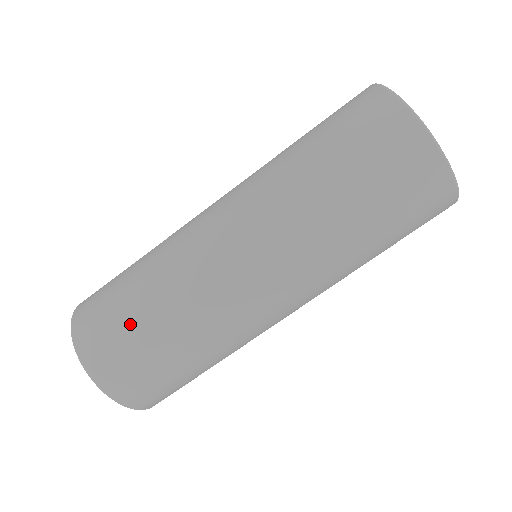
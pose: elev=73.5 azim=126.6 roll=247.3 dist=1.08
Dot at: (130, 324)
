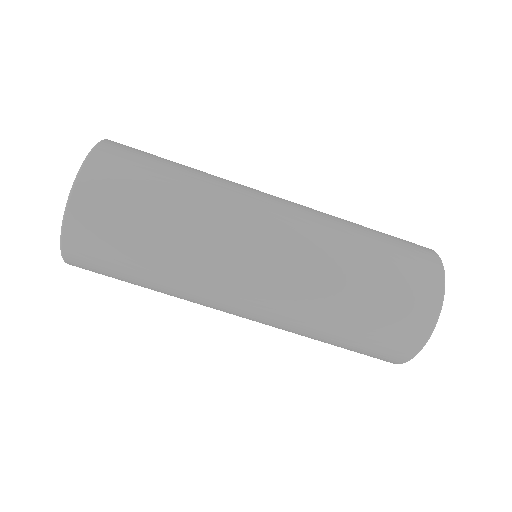
Dot at: (137, 220)
